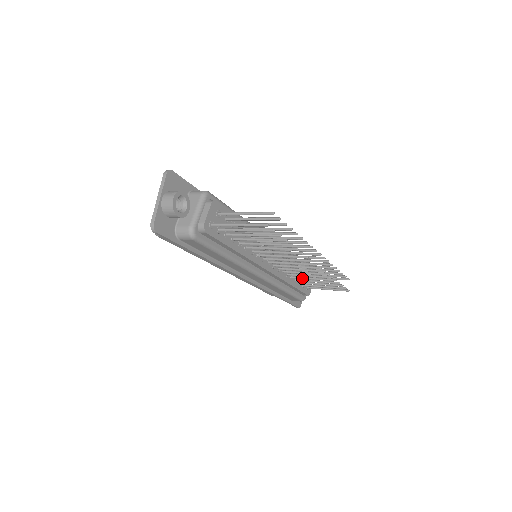
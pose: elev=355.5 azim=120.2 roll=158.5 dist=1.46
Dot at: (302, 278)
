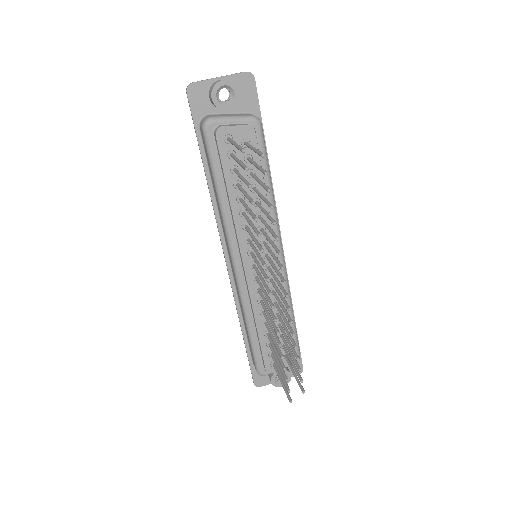
Dot at: (269, 330)
